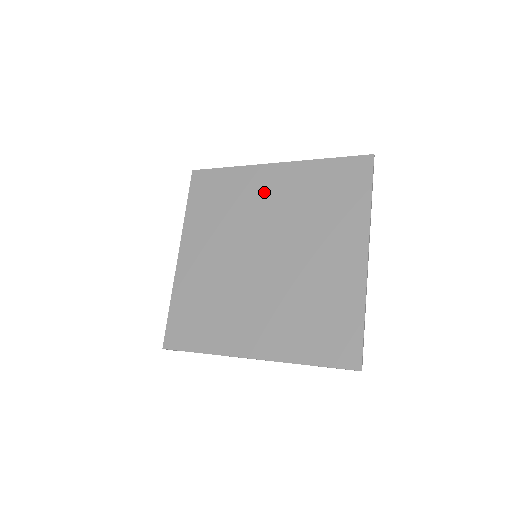
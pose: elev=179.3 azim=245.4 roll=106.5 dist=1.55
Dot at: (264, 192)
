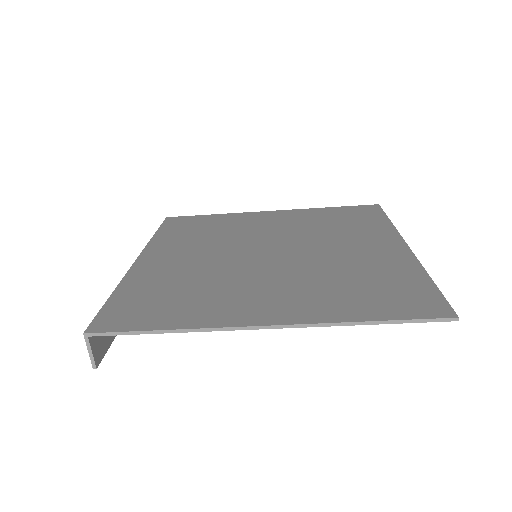
Dot at: (261, 222)
